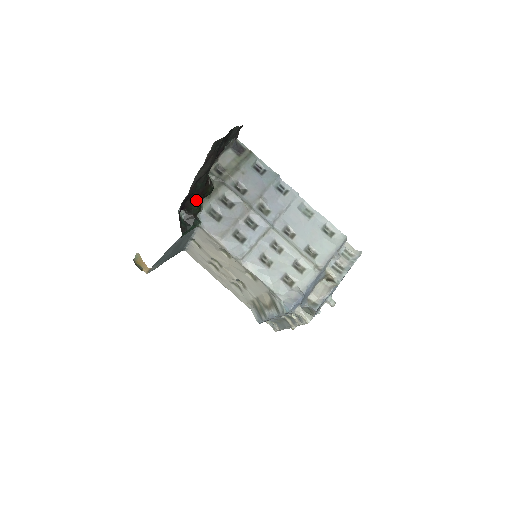
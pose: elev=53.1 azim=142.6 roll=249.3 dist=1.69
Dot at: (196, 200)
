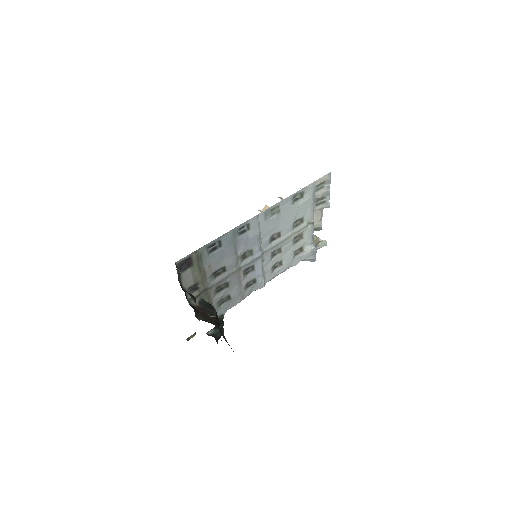
Dot at: occluded
